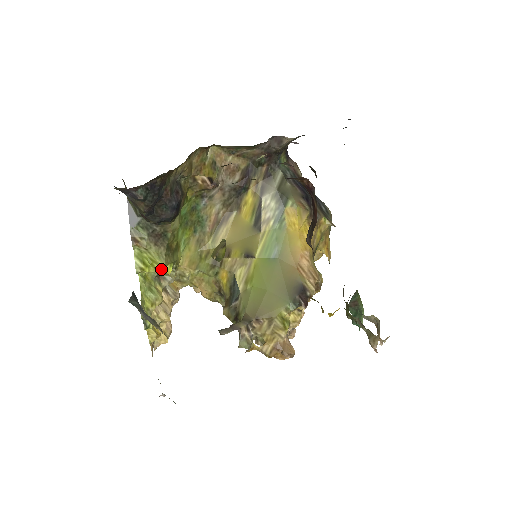
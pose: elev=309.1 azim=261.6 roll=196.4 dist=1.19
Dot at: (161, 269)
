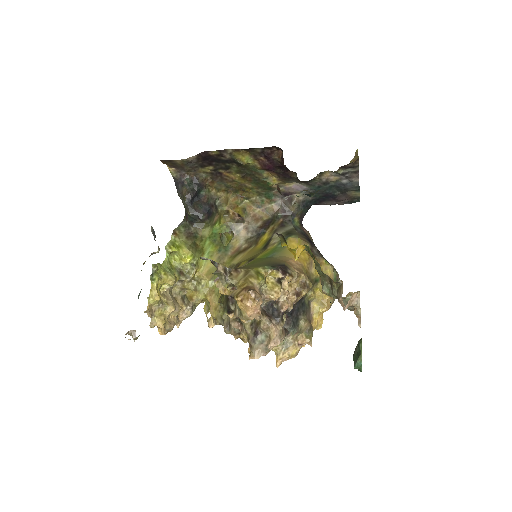
Dot at: (183, 255)
